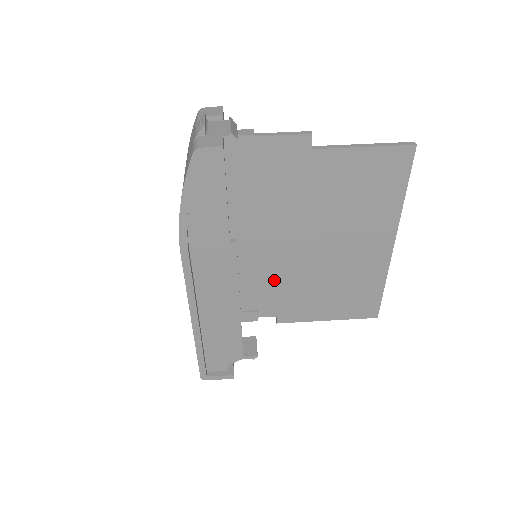
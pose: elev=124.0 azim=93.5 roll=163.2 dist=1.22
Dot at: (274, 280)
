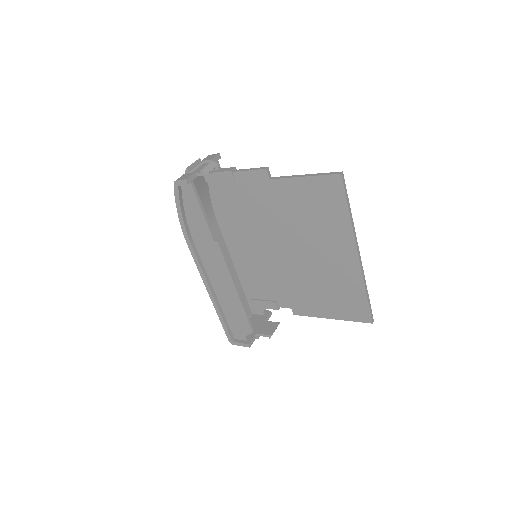
Dot at: (279, 277)
